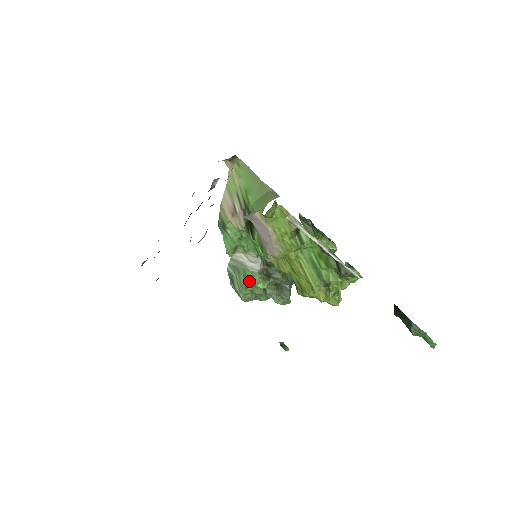
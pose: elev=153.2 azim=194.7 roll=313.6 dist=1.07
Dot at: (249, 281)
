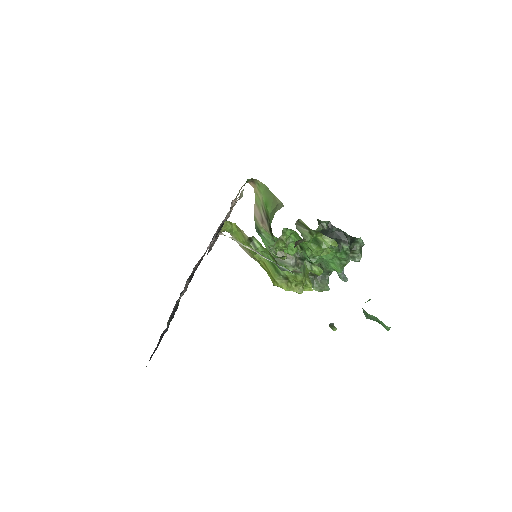
Dot at: occluded
